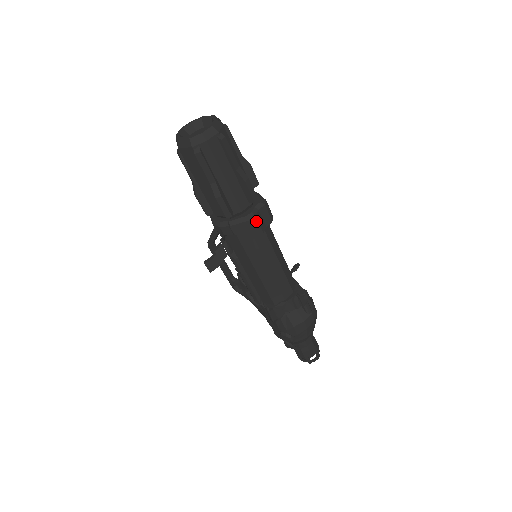
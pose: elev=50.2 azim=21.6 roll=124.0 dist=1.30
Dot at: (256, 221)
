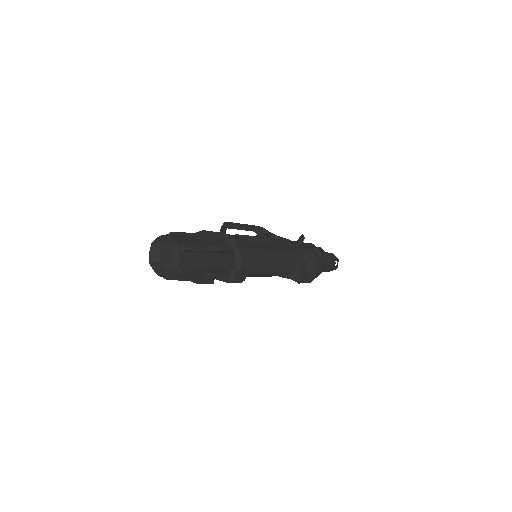
Dot at: (235, 281)
